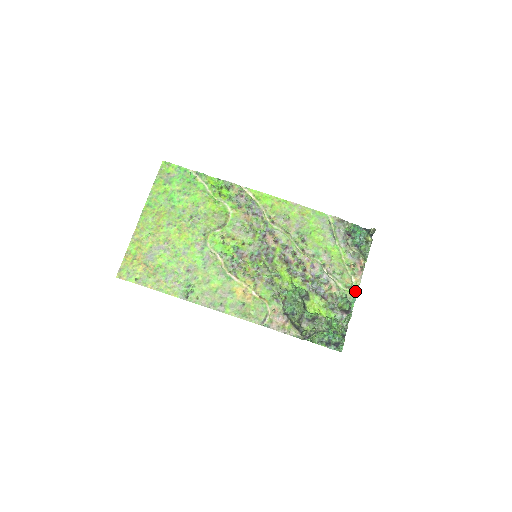
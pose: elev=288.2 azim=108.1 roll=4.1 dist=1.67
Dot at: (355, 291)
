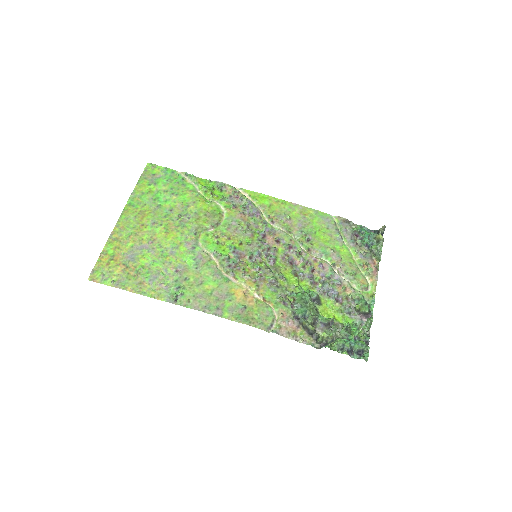
Dot at: (372, 293)
